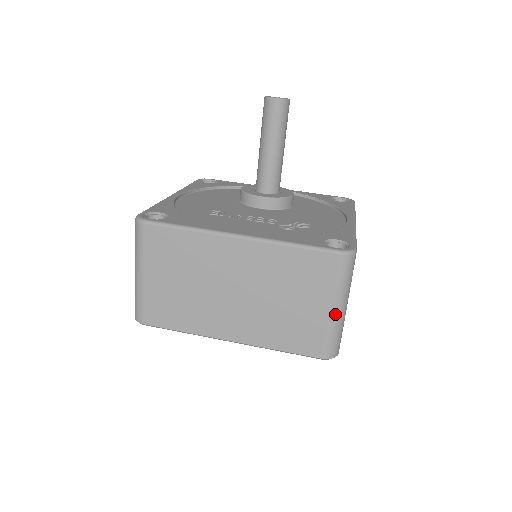
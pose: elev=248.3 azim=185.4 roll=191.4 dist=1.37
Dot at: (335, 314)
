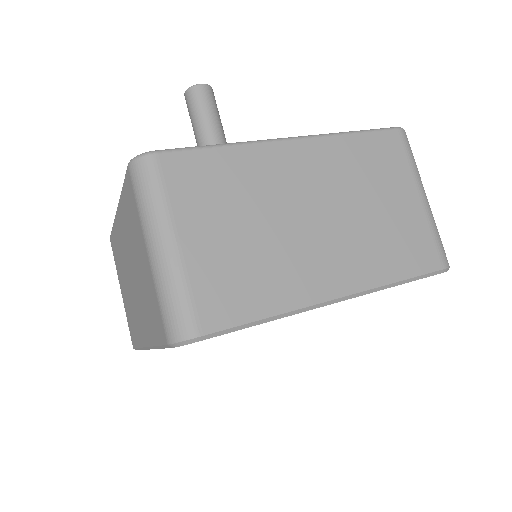
Dot at: (427, 204)
